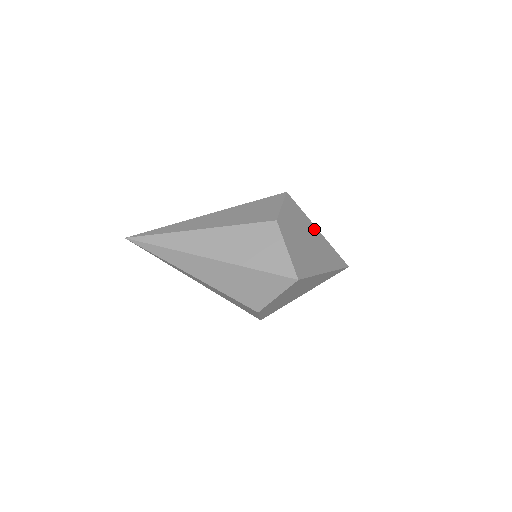
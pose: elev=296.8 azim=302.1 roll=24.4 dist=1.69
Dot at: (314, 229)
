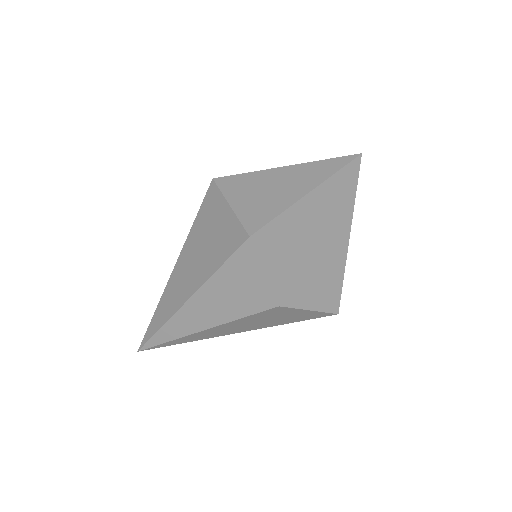
Dot at: (305, 206)
